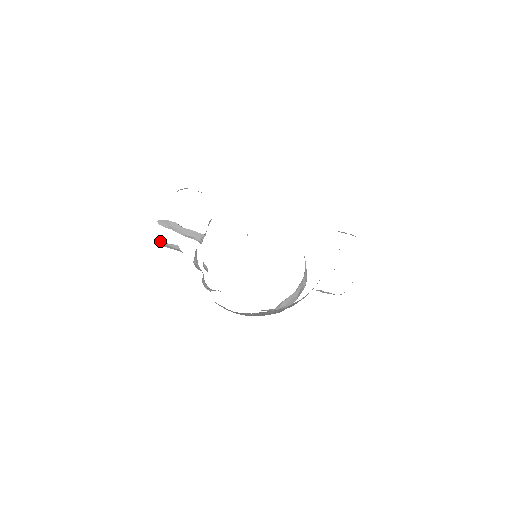
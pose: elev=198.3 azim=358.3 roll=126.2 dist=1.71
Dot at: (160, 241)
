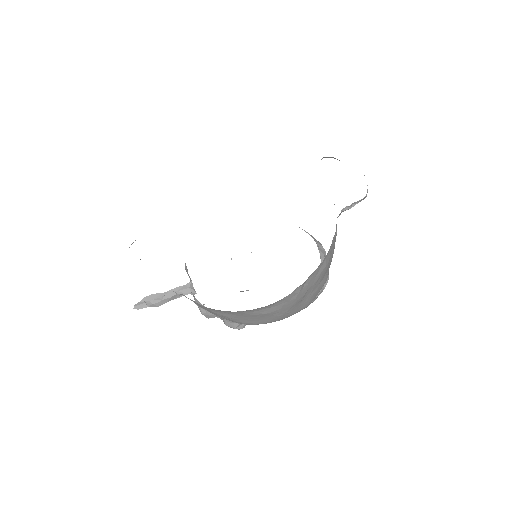
Dot at: (149, 304)
